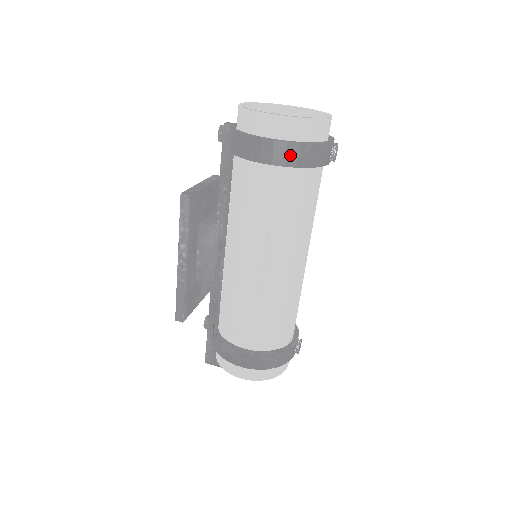
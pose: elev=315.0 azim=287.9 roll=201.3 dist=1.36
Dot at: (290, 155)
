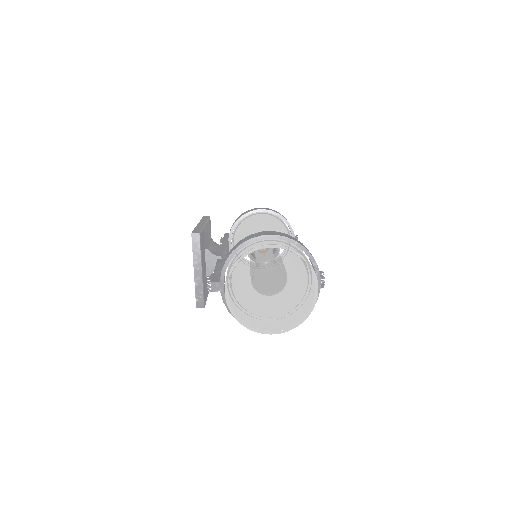
Dot at: occluded
